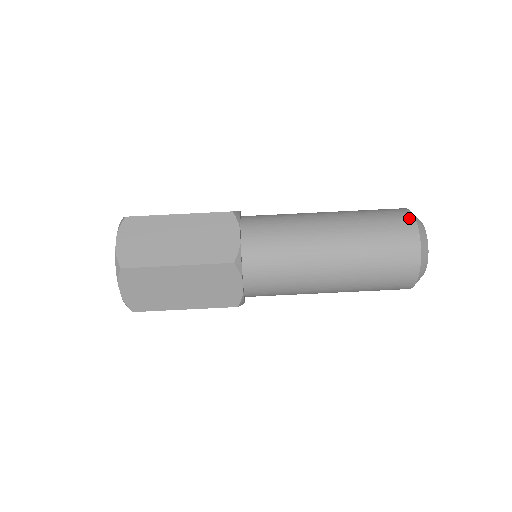
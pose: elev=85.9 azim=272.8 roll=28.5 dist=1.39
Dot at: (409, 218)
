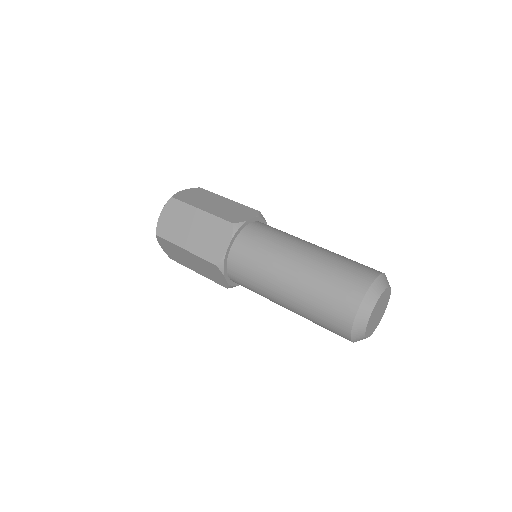
Dot at: occluded
